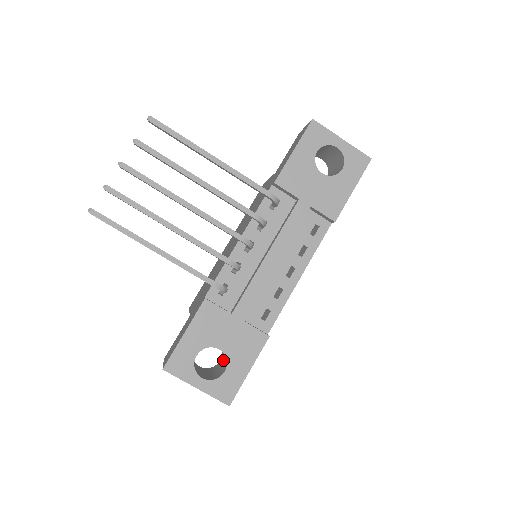
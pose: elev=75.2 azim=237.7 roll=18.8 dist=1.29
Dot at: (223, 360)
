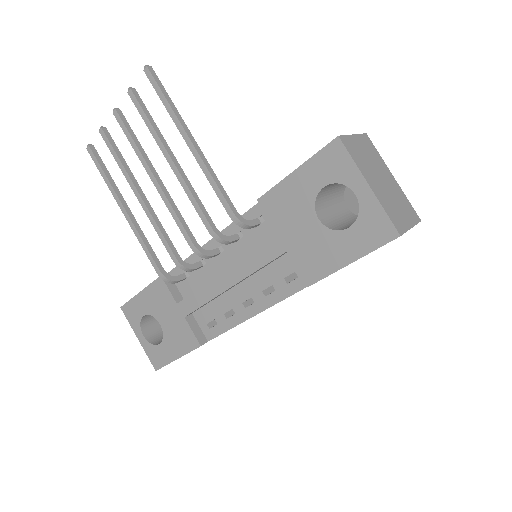
Dot at: occluded
